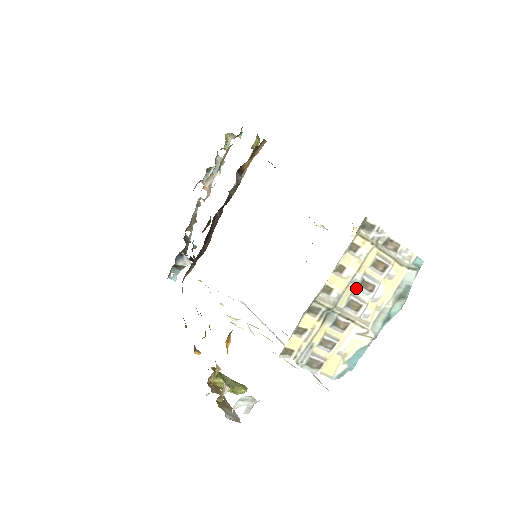
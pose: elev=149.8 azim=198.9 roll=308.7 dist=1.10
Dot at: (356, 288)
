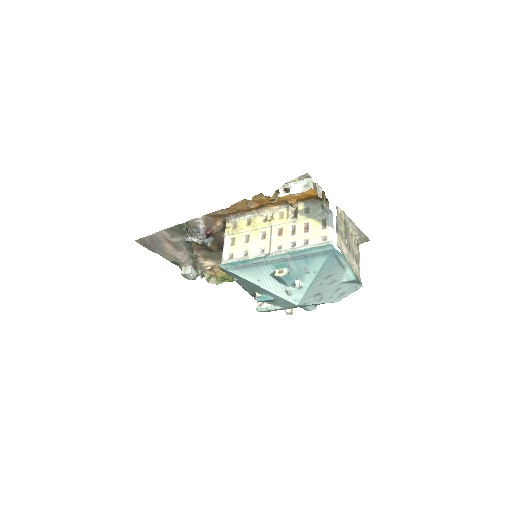
Dot at: (351, 247)
